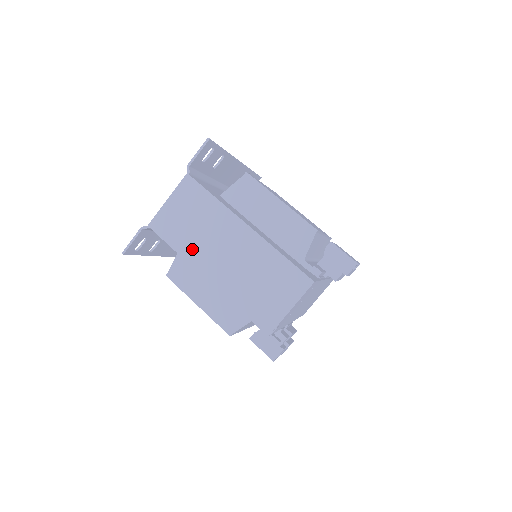
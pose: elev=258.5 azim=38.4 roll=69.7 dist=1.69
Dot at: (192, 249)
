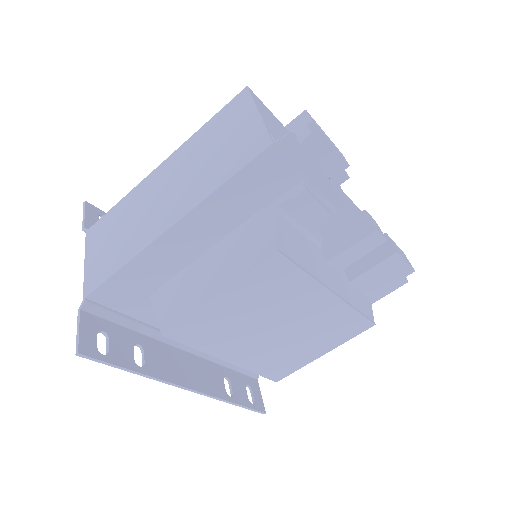
Dot at: (134, 242)
